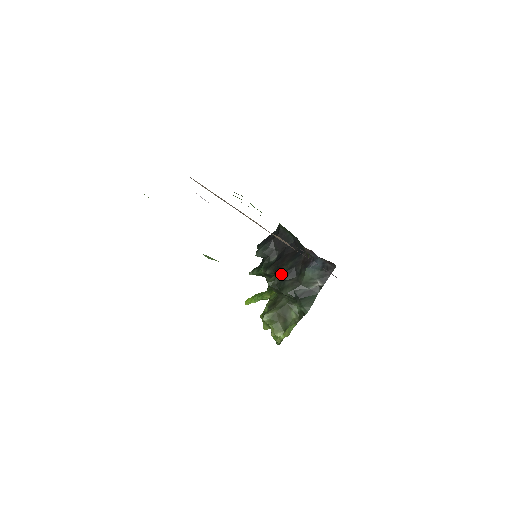
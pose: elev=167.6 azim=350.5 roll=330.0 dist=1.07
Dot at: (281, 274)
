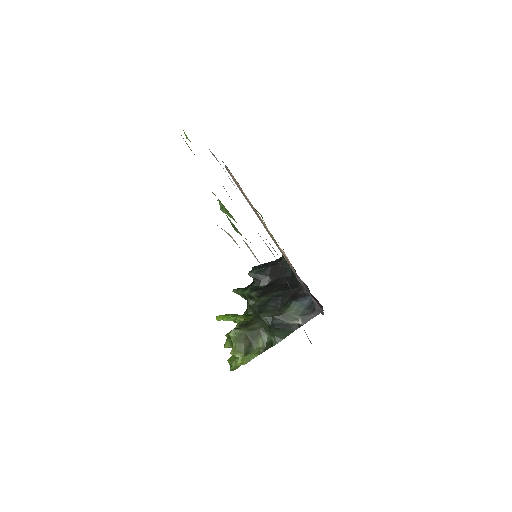
Dot at: (266, 298)
